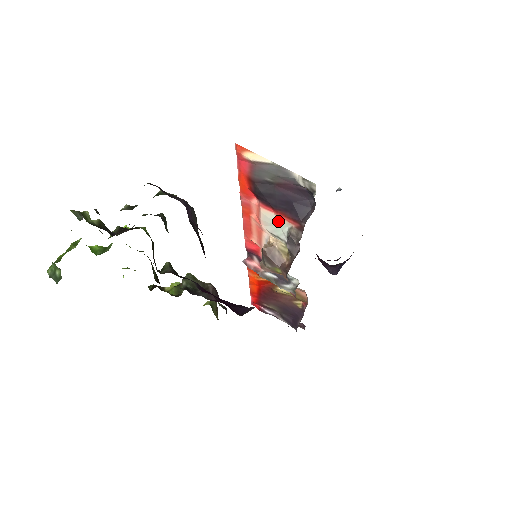
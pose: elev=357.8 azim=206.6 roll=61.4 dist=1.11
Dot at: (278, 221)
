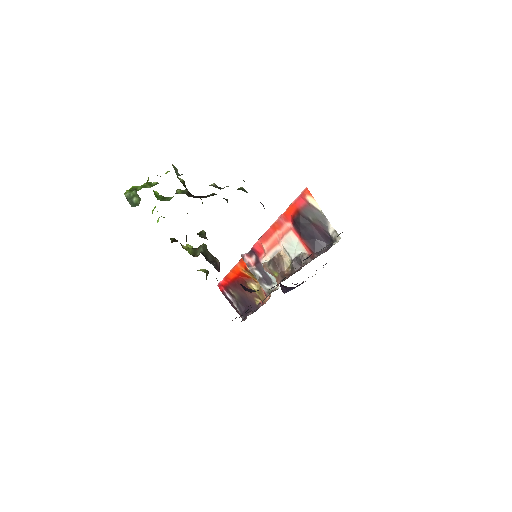
Dot at: (297, 245)
